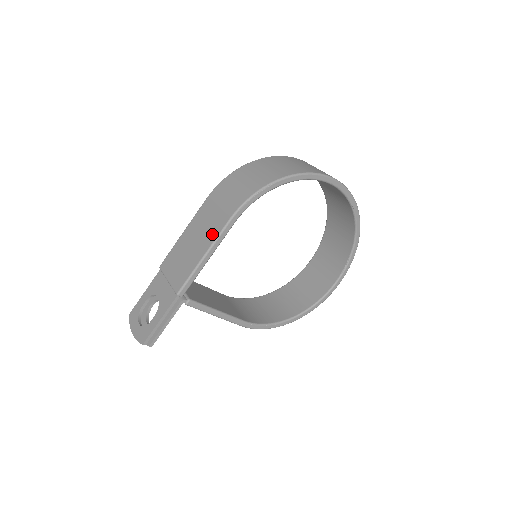
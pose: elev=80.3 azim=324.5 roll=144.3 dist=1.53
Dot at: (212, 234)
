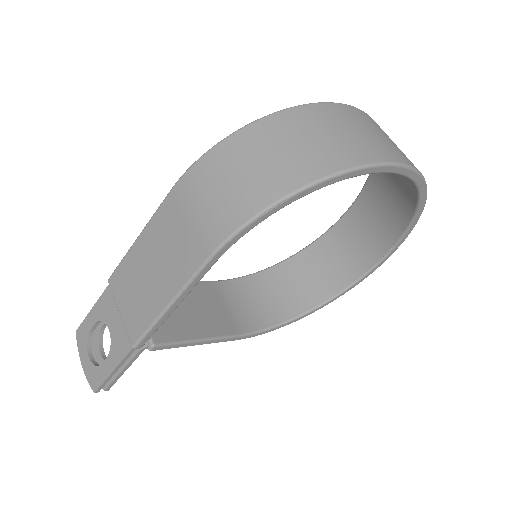
Dot at: (179, 272)
